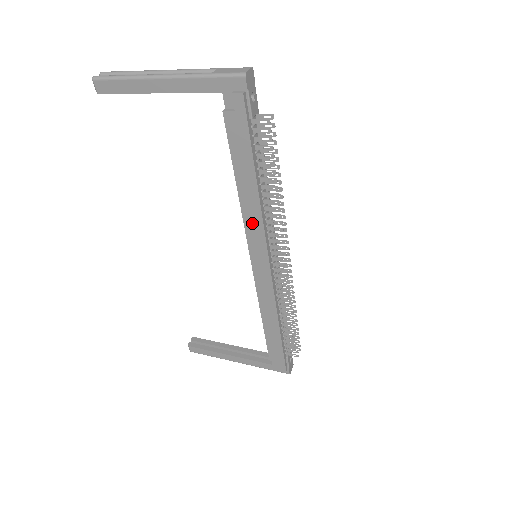
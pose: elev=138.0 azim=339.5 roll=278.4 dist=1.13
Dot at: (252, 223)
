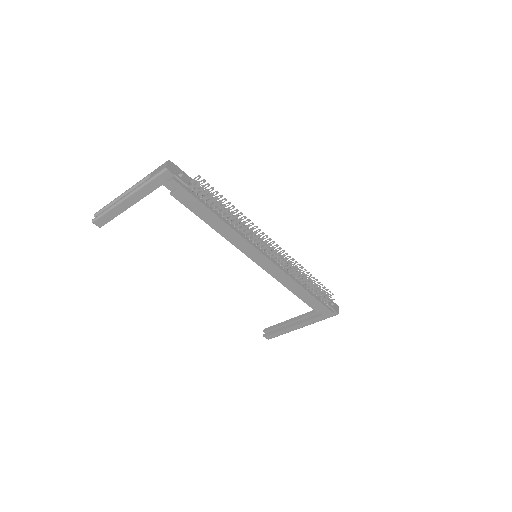
Dot at: (236, 240)
